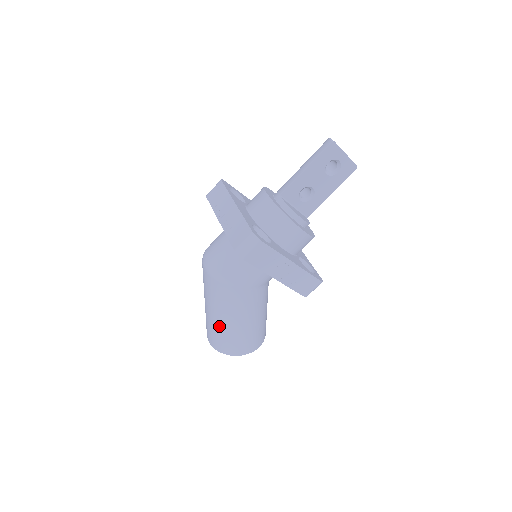
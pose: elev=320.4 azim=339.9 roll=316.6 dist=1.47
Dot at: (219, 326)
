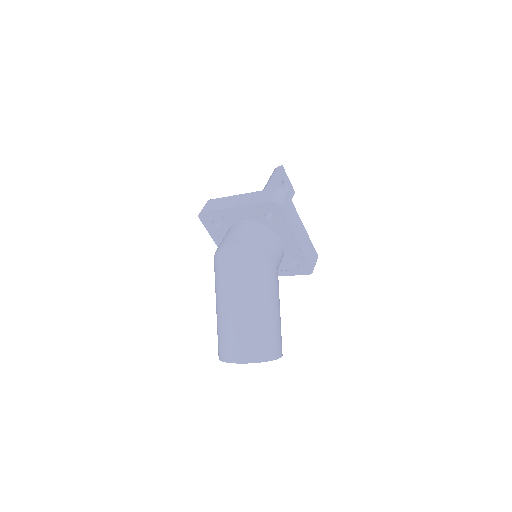
Dot at: (252, 319)
